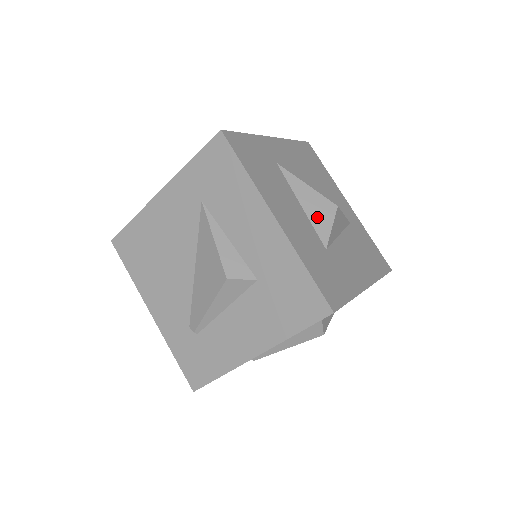
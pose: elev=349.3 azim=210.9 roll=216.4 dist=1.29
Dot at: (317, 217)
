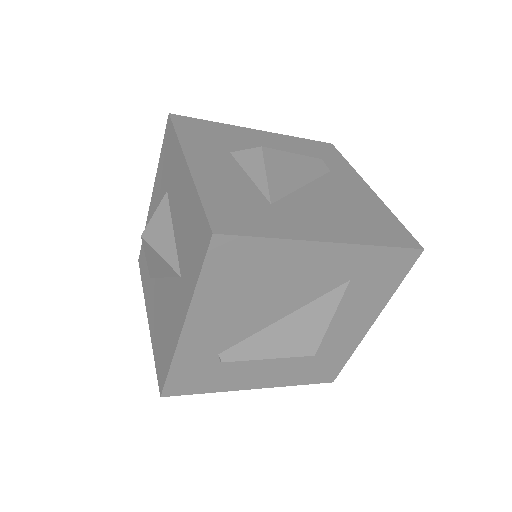
Dot at: occluded
